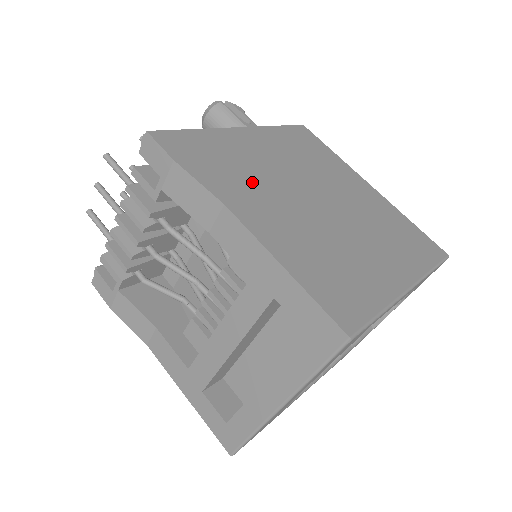
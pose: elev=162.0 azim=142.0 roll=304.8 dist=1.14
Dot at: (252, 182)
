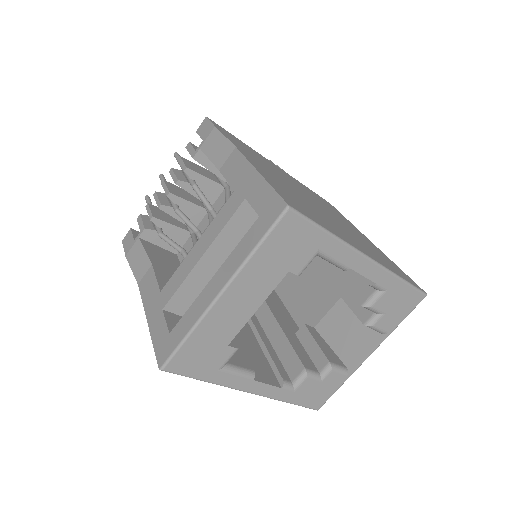
Dot at: (265, 165)
